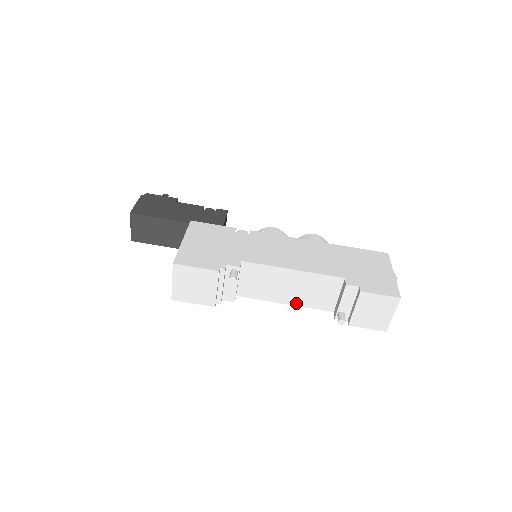
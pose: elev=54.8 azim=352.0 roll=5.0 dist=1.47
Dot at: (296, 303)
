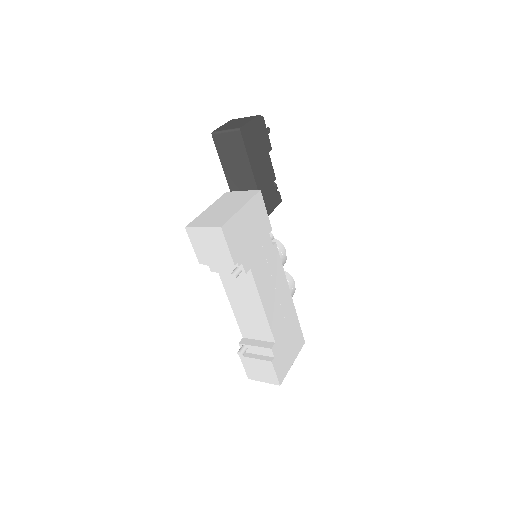
Dot at: (236, 311)
